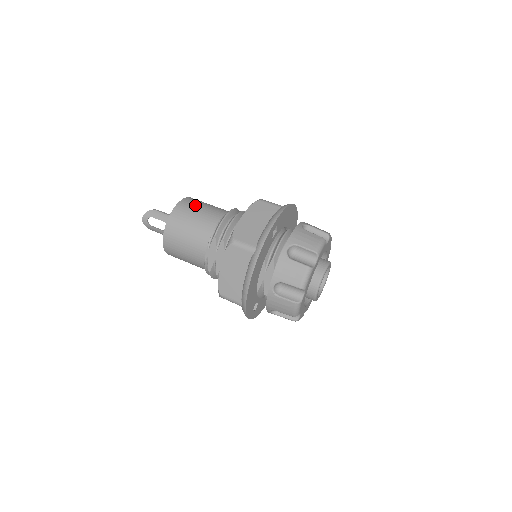
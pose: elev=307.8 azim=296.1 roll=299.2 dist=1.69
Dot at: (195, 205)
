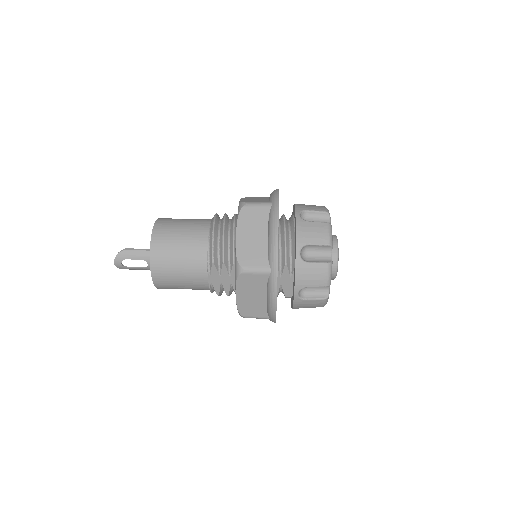
Dot at: (171, 232)
